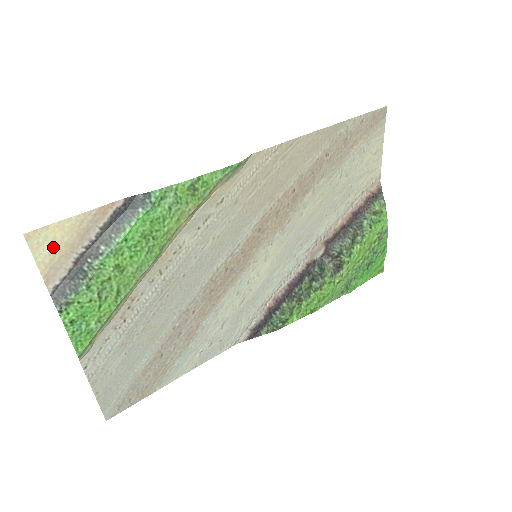
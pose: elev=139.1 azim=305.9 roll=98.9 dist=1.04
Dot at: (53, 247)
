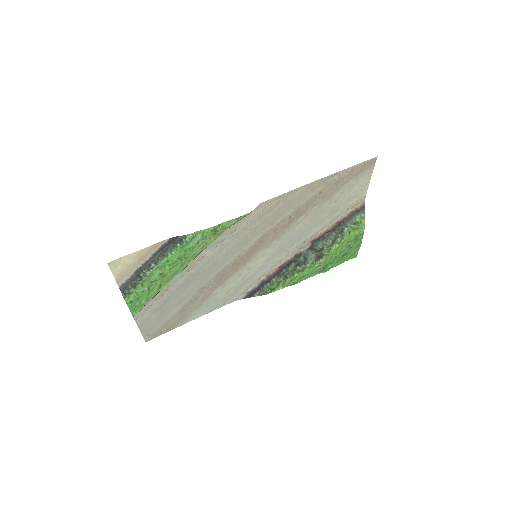
Dot at: (123, 266)
